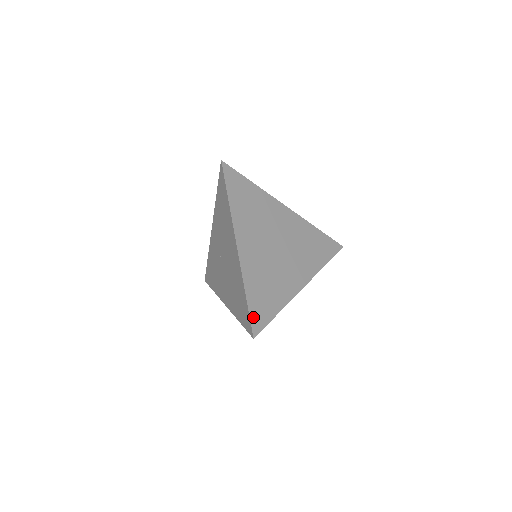
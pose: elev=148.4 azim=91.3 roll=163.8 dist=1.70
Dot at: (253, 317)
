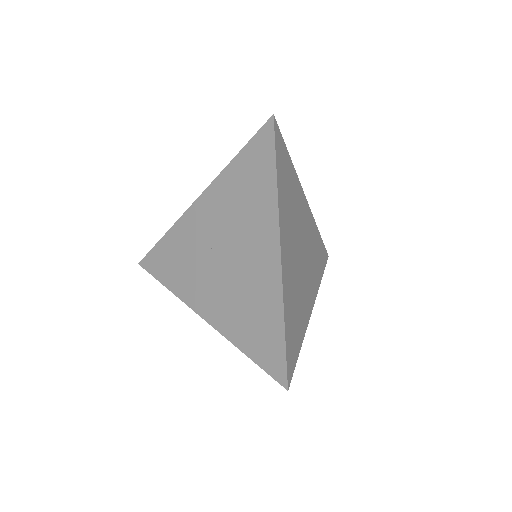
Dot at: (288, 358)
